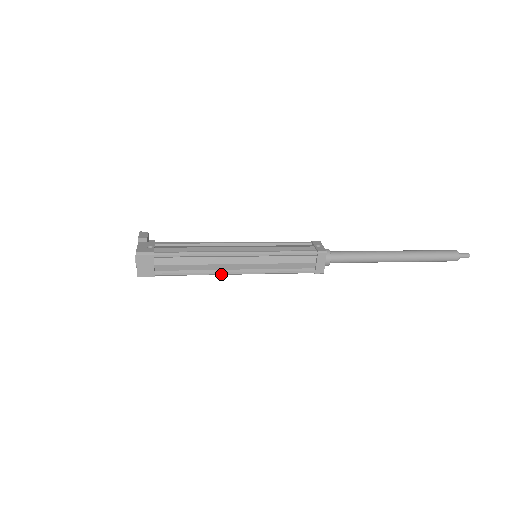
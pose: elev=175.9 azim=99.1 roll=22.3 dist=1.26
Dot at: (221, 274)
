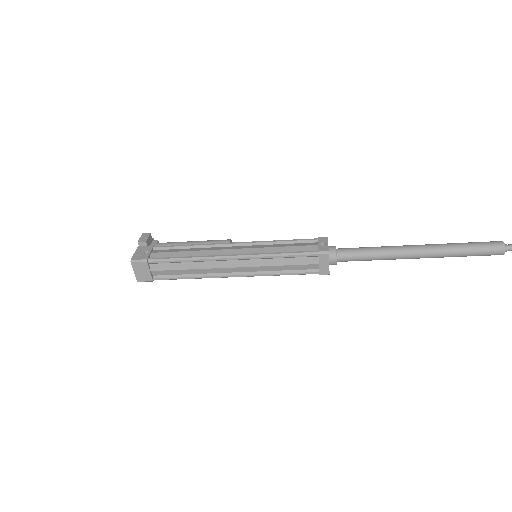
Dot at: (218, 277)
